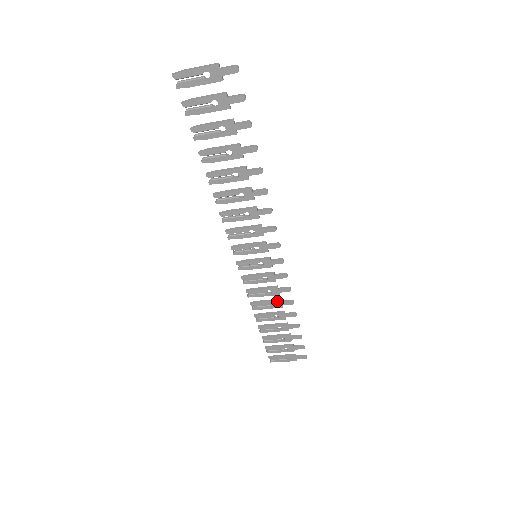
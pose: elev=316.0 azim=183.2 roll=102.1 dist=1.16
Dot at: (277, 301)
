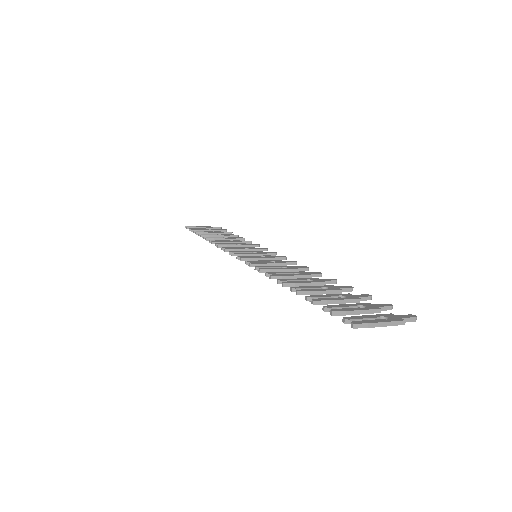
Dot at: occluded
